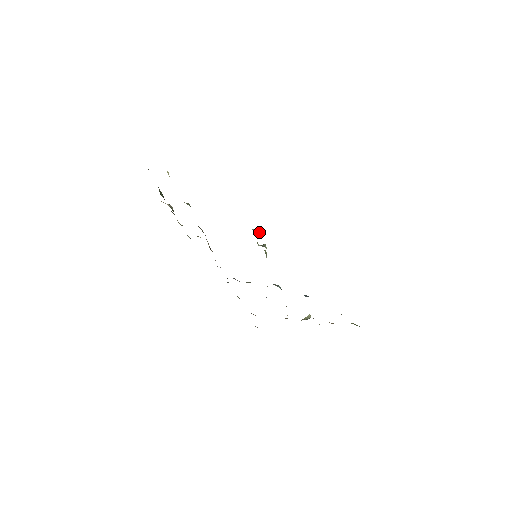
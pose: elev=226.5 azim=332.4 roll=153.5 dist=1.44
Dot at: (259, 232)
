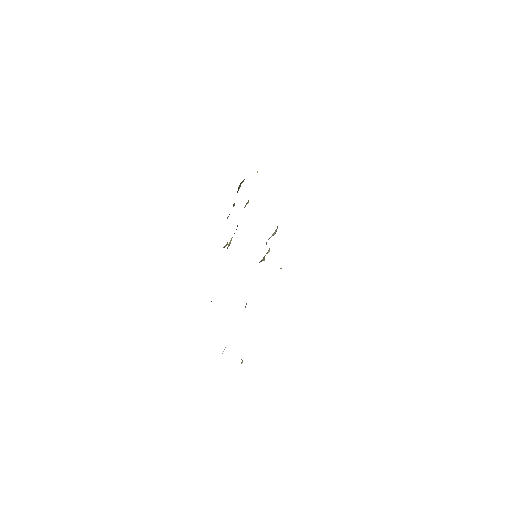
Dot at: (277, 228)
